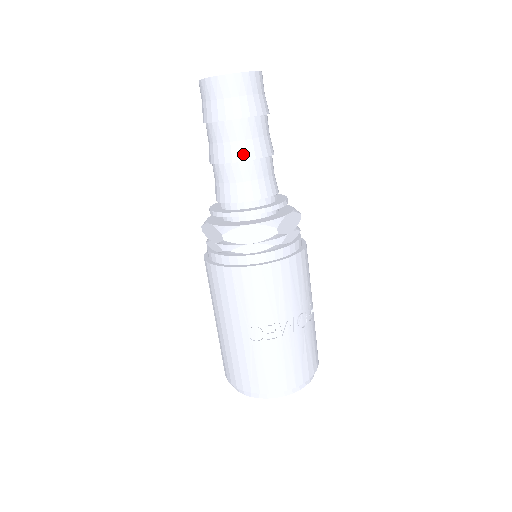
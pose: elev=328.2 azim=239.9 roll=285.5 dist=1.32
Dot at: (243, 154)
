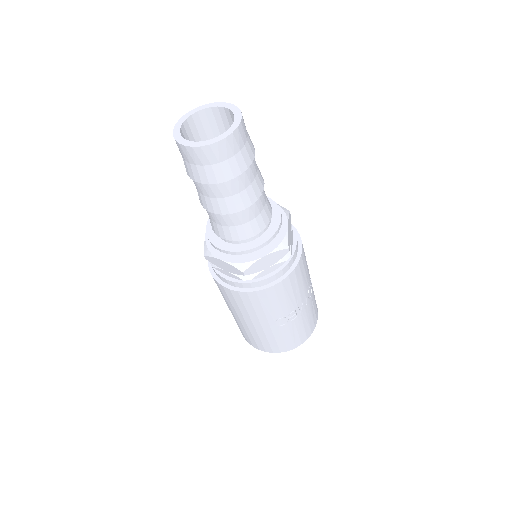
Dot at: (246, 202)
